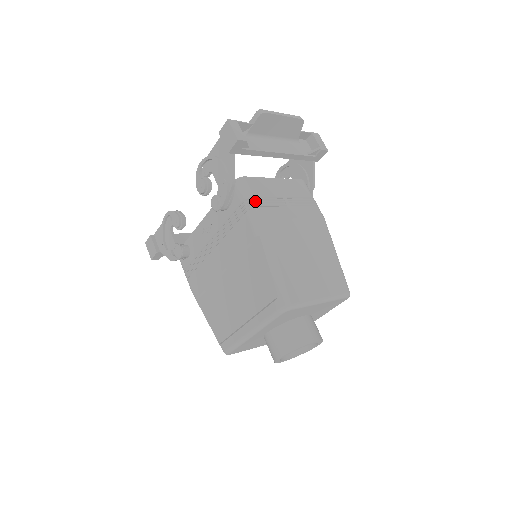
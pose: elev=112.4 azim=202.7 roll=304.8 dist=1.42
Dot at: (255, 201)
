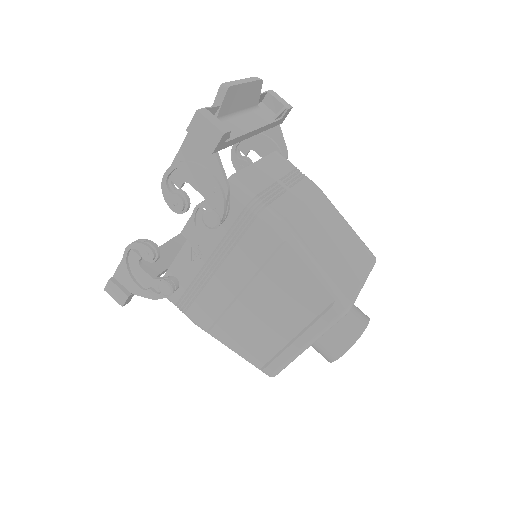
Dot at: (261, 200)
